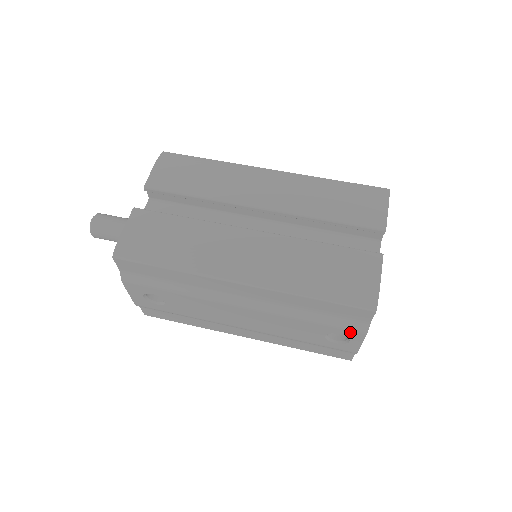
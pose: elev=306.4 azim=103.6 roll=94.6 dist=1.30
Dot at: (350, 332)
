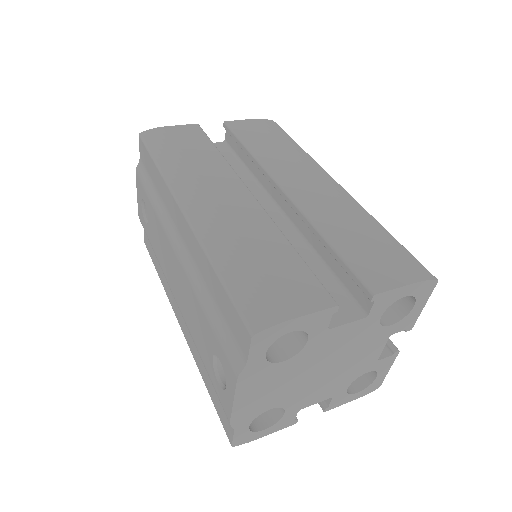
Dot at: (227, 364)
